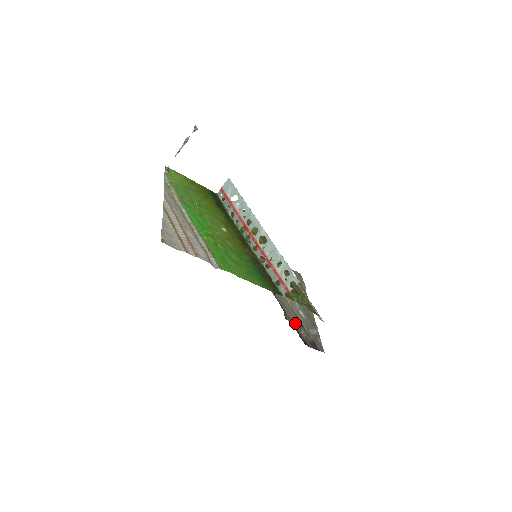
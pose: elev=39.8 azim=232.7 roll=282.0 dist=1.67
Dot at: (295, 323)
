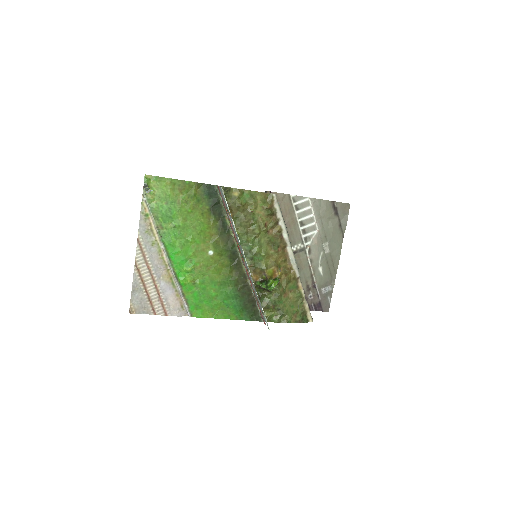
Dot at: (305, 286)
